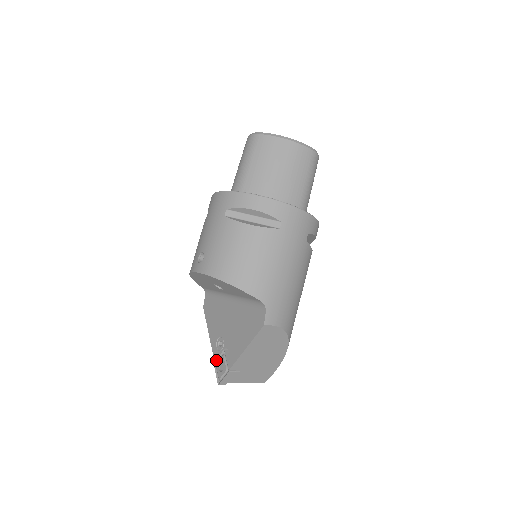
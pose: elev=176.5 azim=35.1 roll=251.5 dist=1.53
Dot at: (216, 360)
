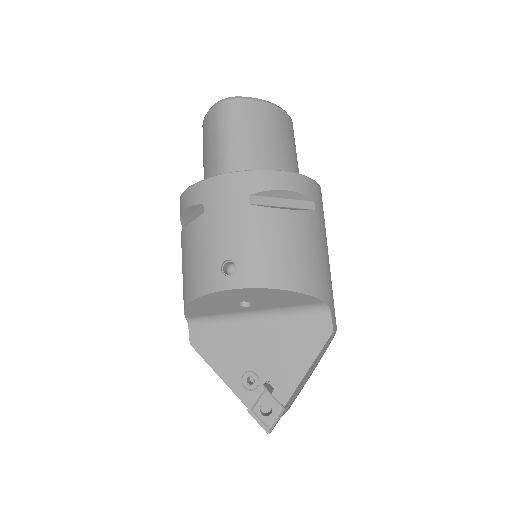
Dot at: (251, 404)
